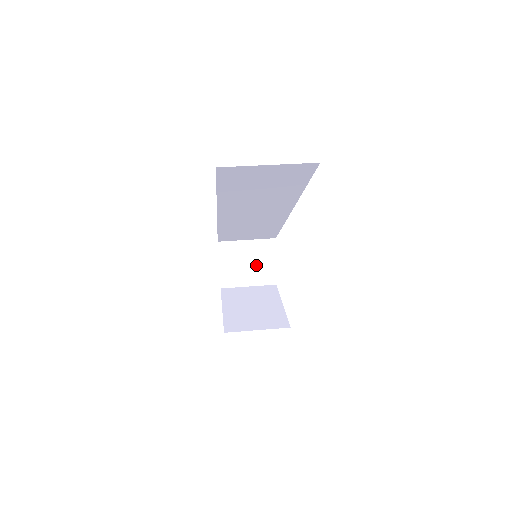
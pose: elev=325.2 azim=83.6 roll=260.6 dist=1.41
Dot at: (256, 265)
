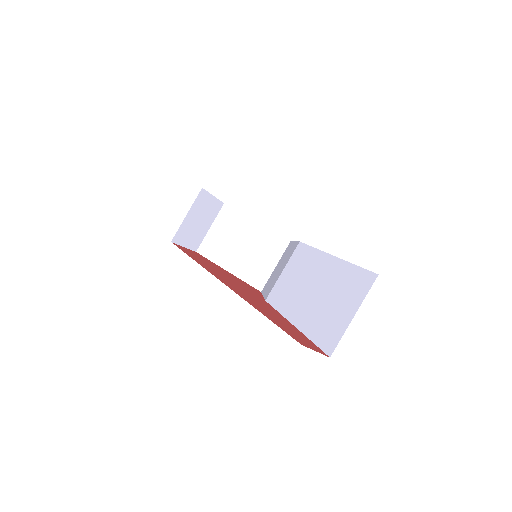
Dot at: (204, 215)
